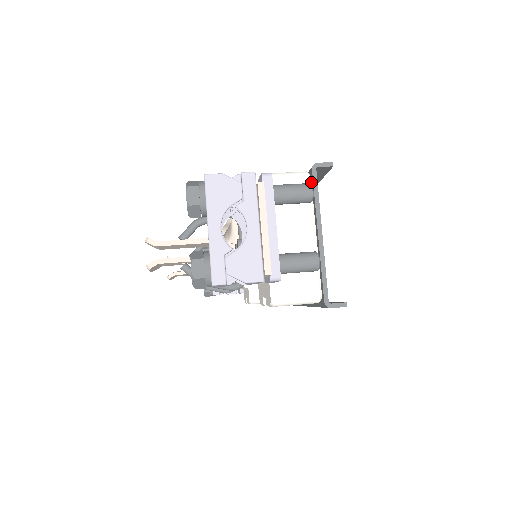
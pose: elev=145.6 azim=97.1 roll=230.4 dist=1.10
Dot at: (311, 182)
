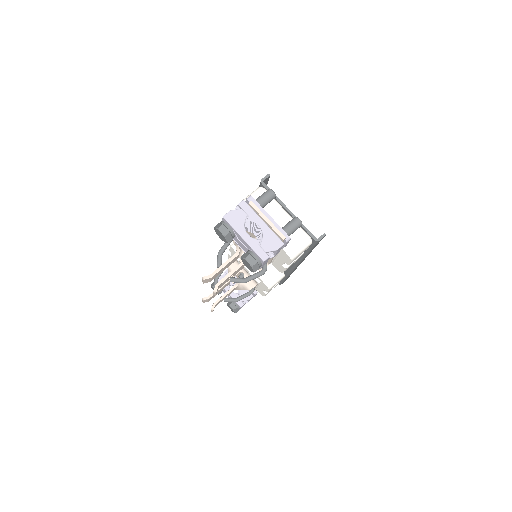
Dot at: (266, 190)
